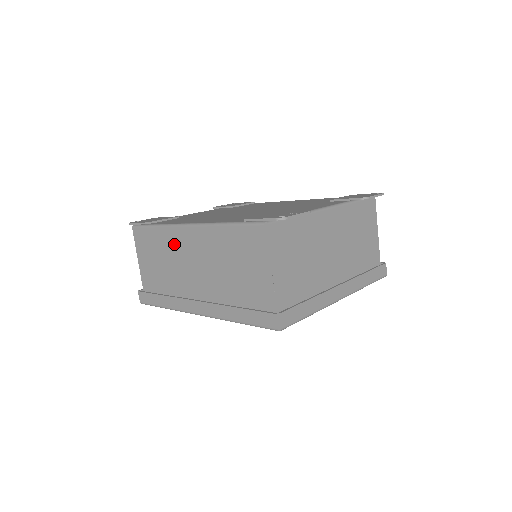
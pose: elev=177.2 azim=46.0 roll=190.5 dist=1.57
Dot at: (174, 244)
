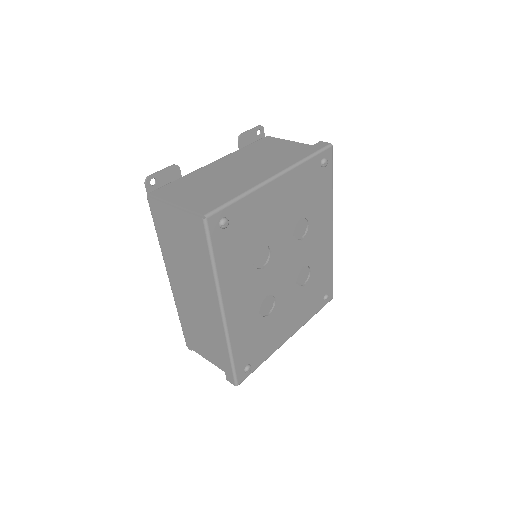
Dot at: (184, 305)
